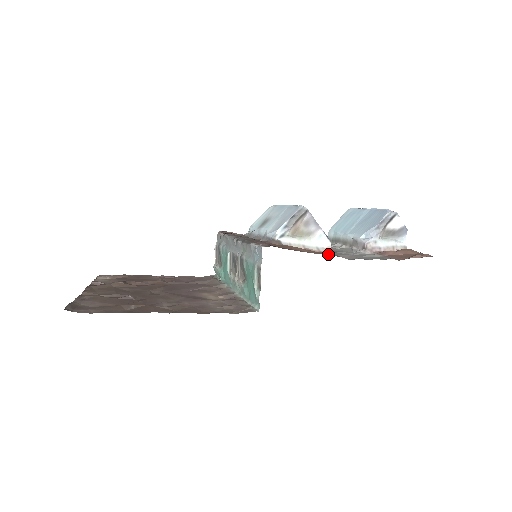
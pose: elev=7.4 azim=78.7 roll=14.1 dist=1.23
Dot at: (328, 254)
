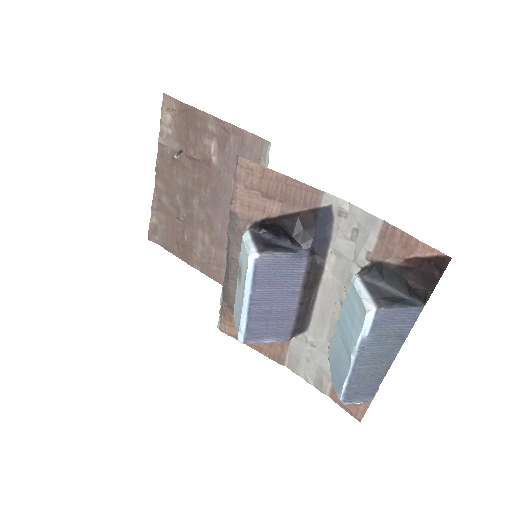
Dot at: (273, 352)
